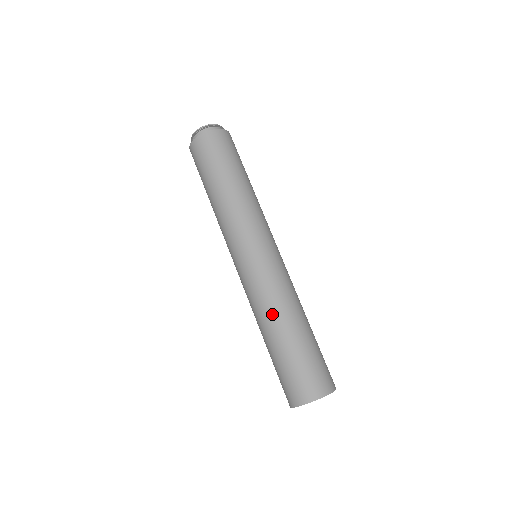
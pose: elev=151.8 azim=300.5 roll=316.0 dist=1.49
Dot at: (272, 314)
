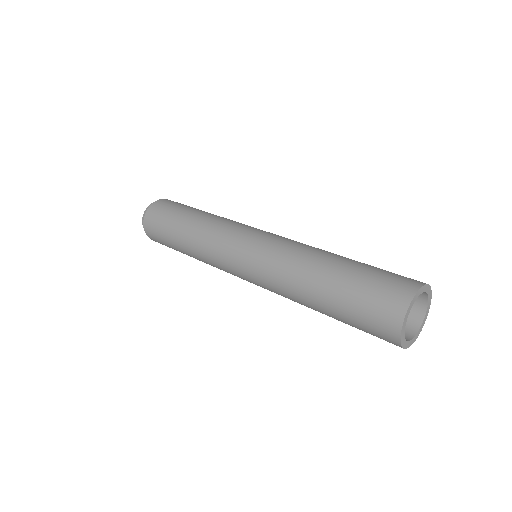
Dot at: (302, 266)
